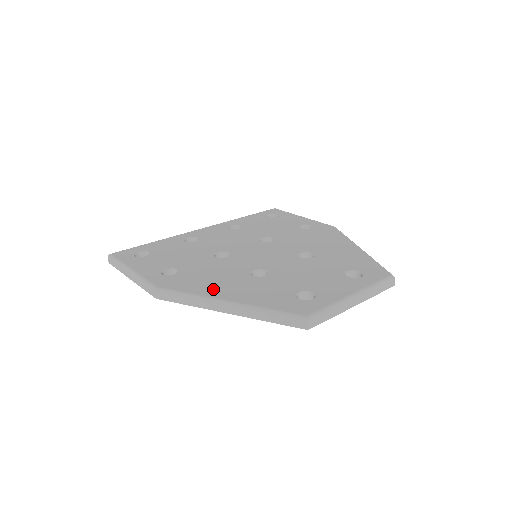
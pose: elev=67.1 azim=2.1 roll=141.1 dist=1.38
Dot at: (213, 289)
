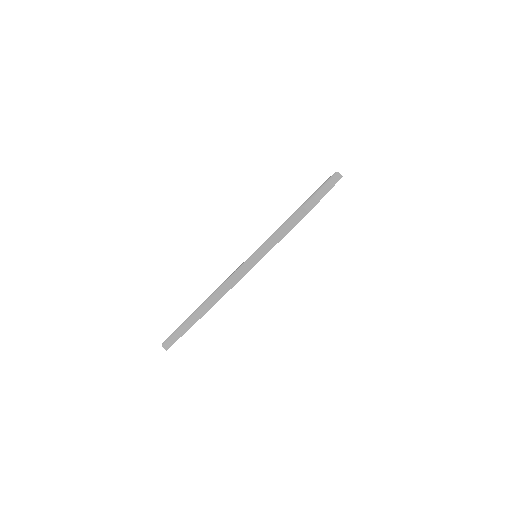
Dot at: occluded
